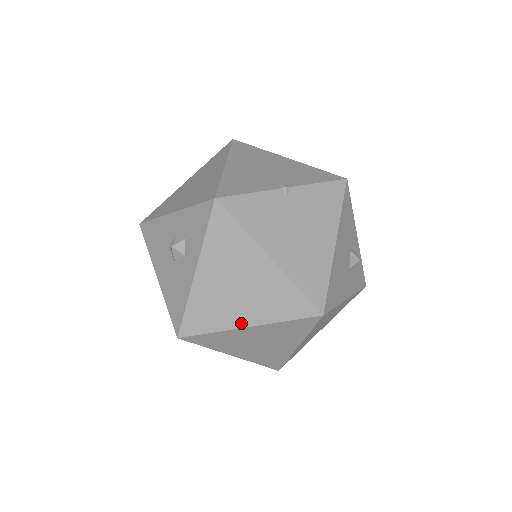
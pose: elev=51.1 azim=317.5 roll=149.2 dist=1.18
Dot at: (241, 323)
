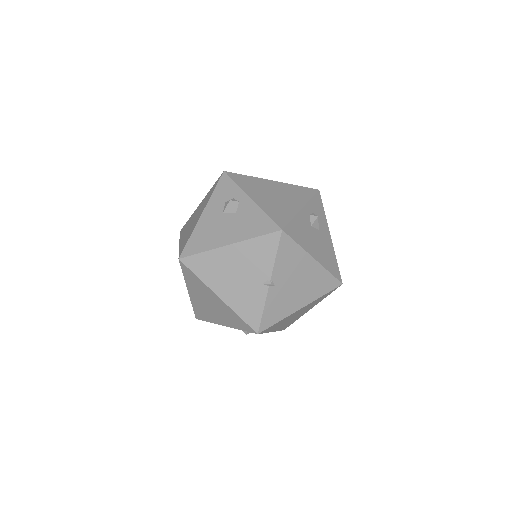
Dot at: (307, 311)
